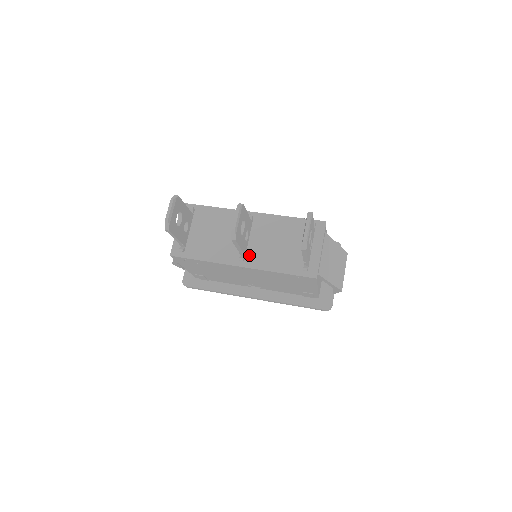
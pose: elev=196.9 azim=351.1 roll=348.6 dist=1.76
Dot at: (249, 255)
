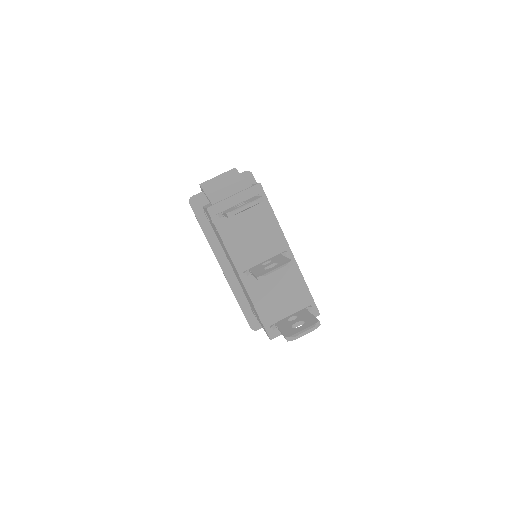
Dot at: (253, 276)
